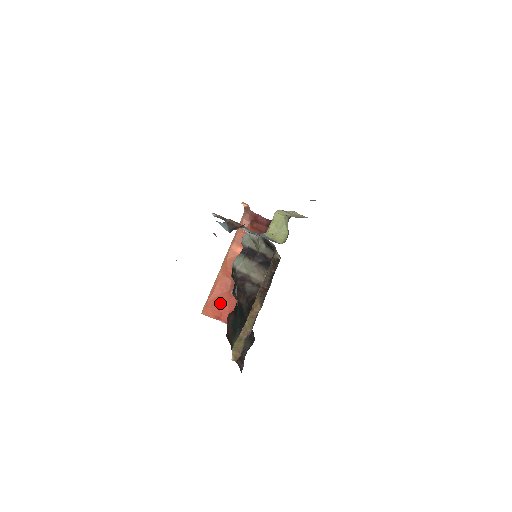
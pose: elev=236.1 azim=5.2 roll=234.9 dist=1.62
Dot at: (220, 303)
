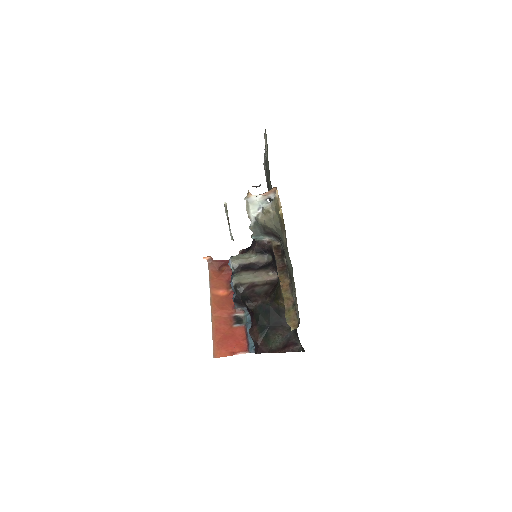
Dot at: (228, 339)
